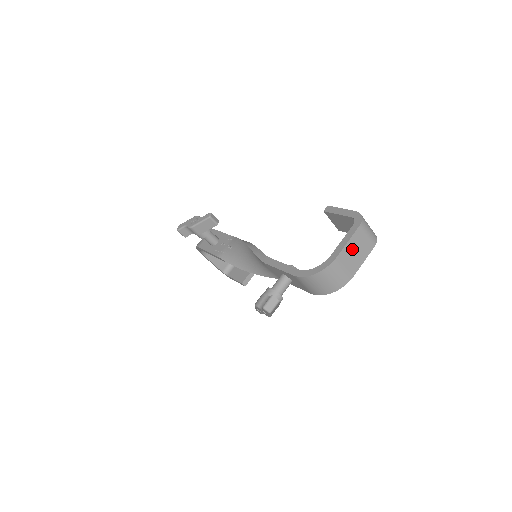
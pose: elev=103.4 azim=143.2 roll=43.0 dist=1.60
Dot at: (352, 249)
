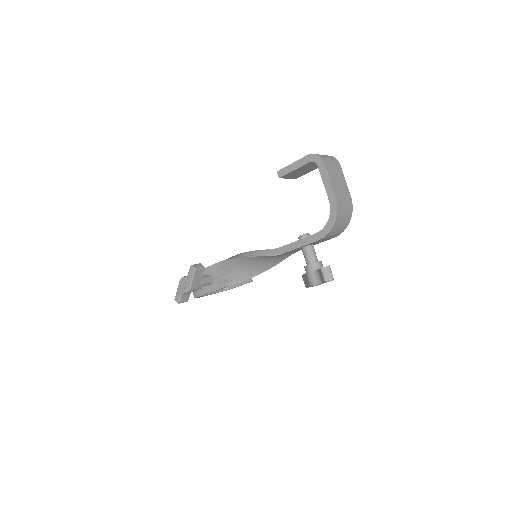
Dot at: (335, 182)
